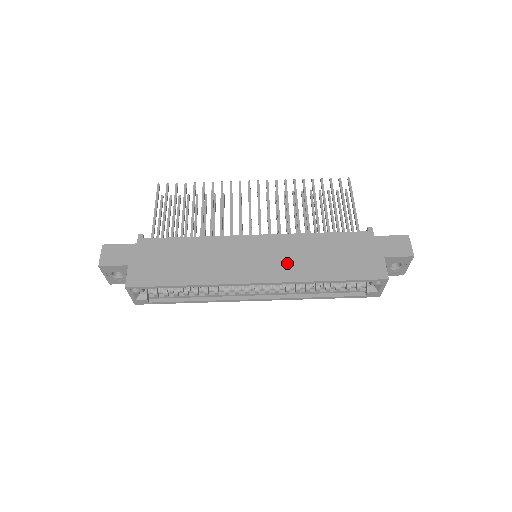
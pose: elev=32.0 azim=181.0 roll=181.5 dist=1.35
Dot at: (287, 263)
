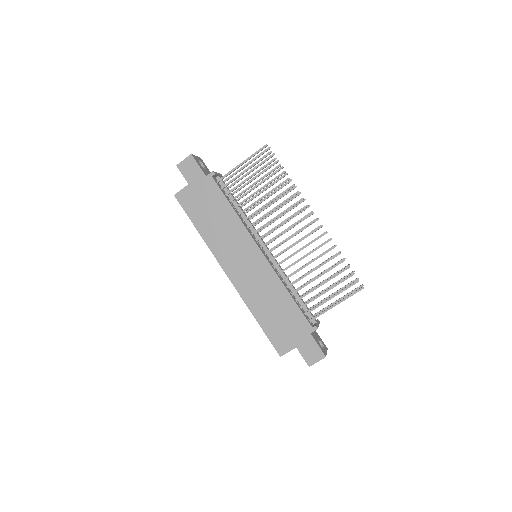
Dot at: (252, 286)
